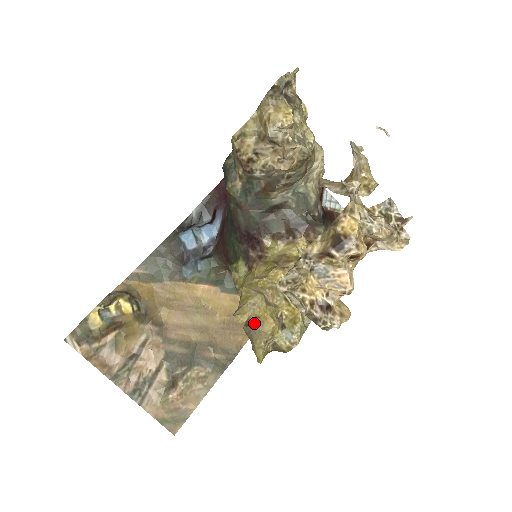
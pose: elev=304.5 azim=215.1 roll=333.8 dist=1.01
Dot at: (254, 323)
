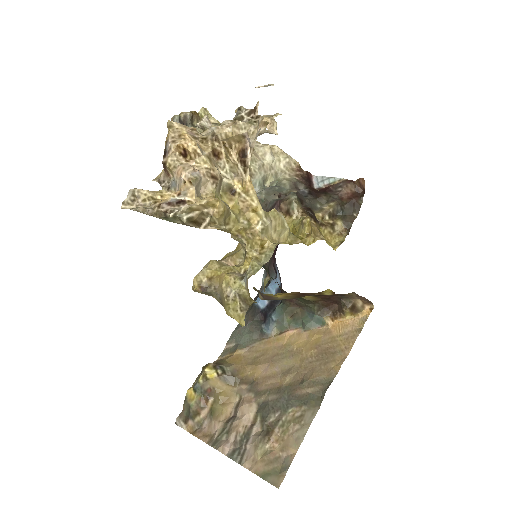
Dot at: (210, 285)
